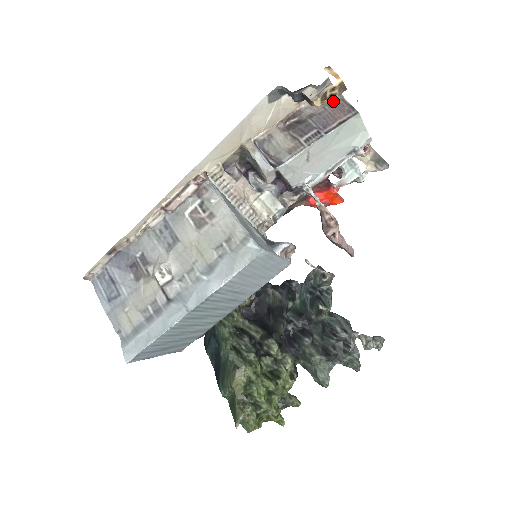
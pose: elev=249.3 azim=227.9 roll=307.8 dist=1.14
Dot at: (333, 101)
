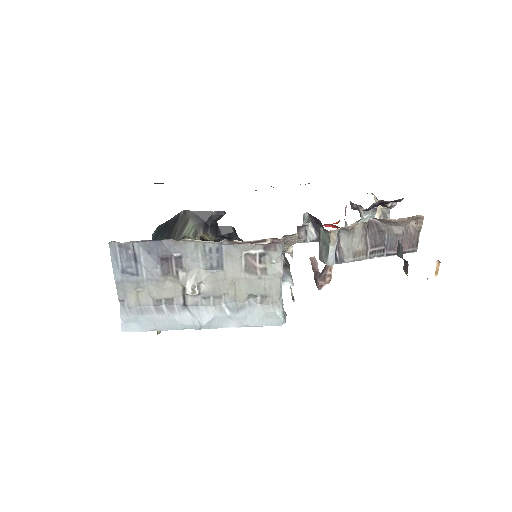
Dot at: (413, 228)
